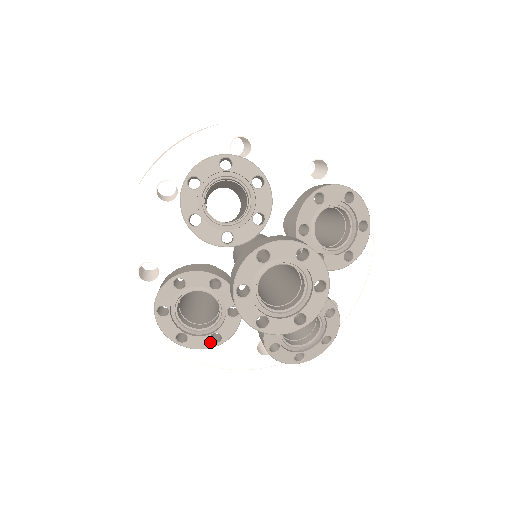
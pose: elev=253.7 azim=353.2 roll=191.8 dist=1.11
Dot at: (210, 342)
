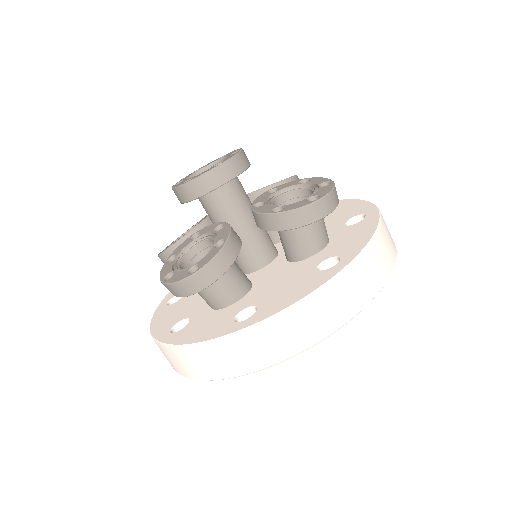
Dot at: occluded
